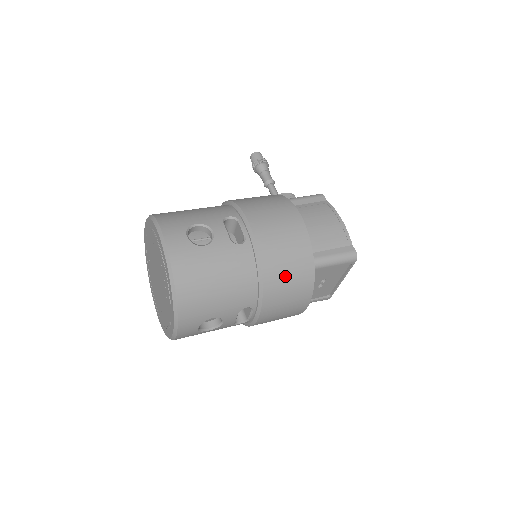
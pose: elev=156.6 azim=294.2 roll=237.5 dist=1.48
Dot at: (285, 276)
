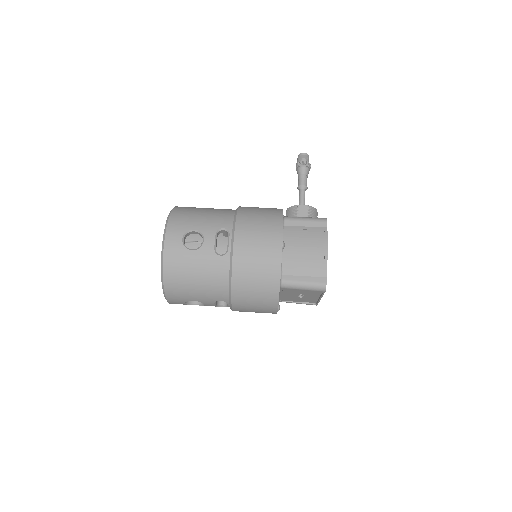
Dot at: (252, 289)
